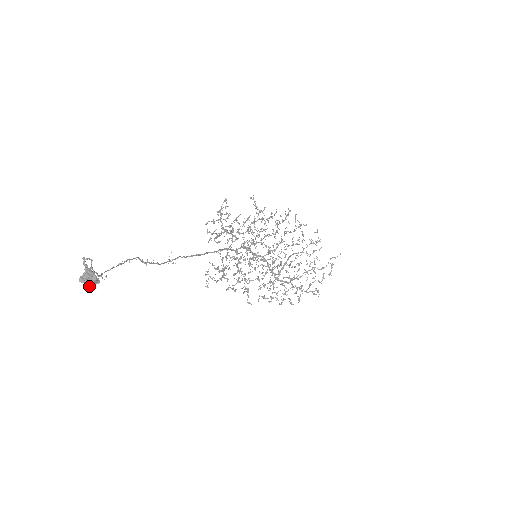
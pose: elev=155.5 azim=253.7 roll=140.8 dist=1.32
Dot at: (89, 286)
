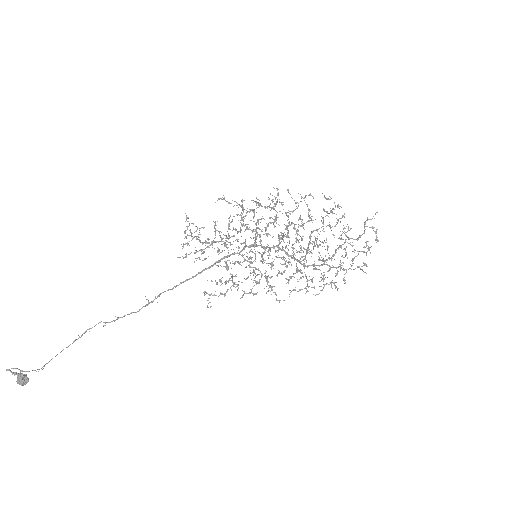
Dot at: occluded
